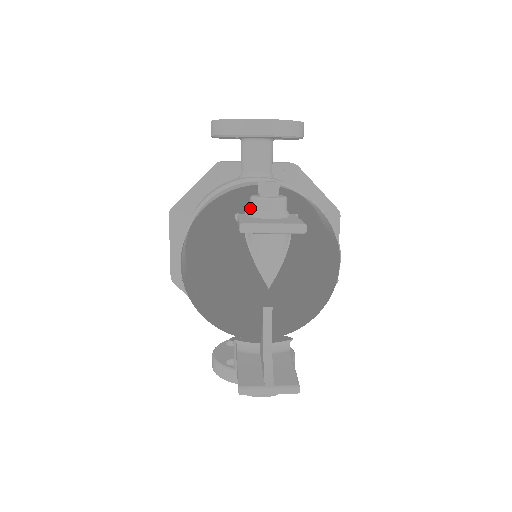
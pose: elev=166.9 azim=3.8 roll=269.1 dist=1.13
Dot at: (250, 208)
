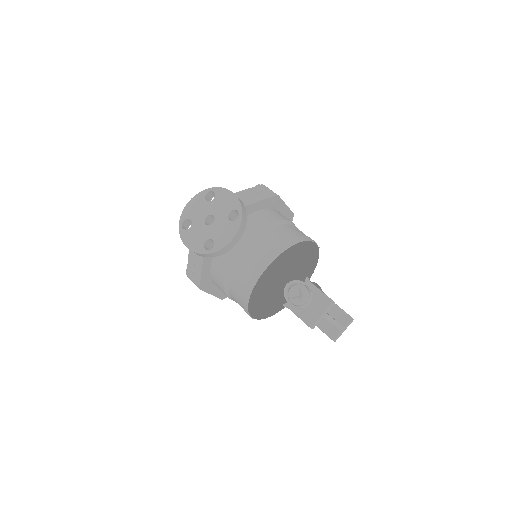
Dot at: (294, 305)
